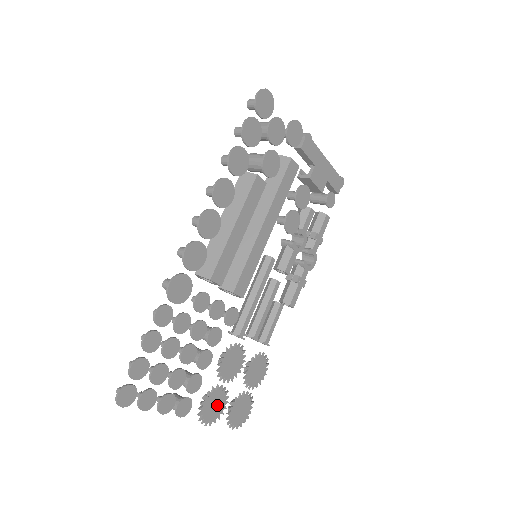
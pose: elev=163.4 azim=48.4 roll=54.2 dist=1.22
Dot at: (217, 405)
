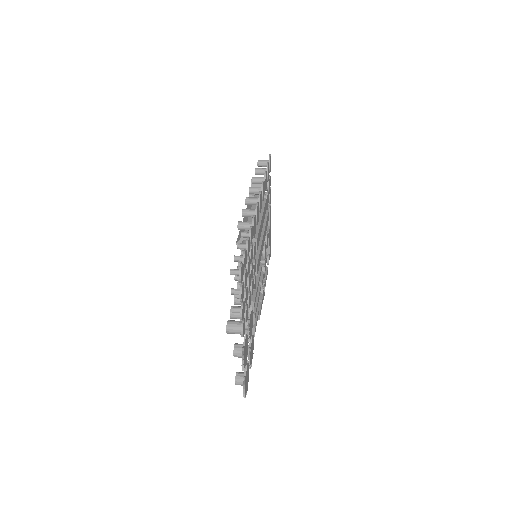
Dot at: (246, 353)
